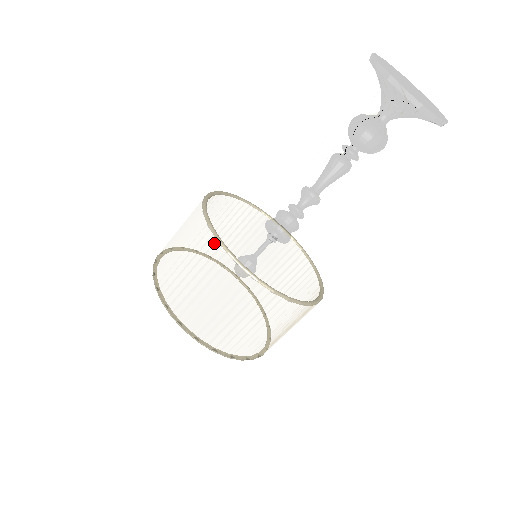
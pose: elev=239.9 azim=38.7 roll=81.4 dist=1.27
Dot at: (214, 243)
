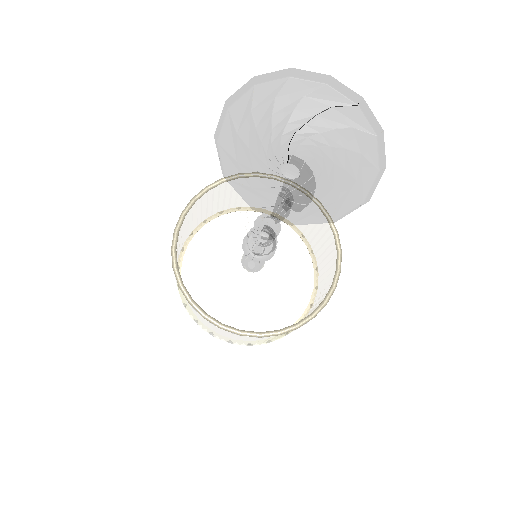
Dot at: (191, 305)
